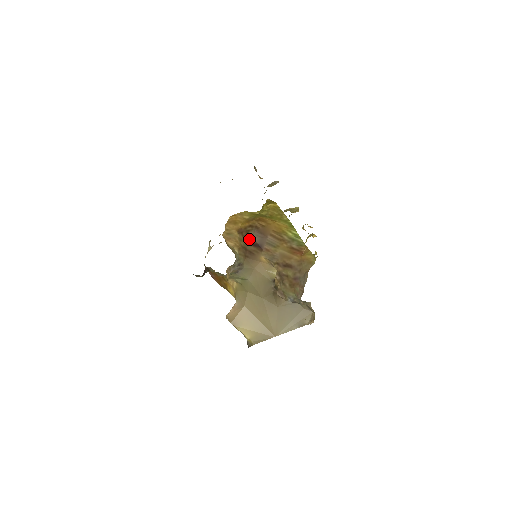
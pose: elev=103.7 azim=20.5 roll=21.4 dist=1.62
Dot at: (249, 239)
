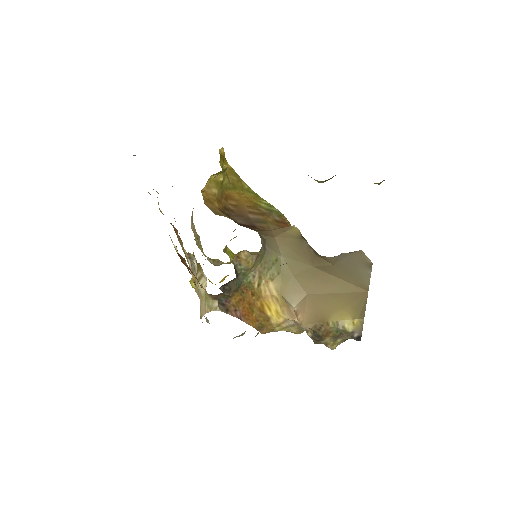
Dot at: (237, 223)
